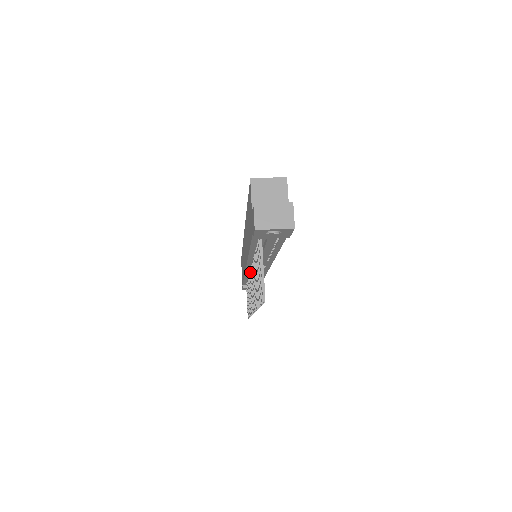
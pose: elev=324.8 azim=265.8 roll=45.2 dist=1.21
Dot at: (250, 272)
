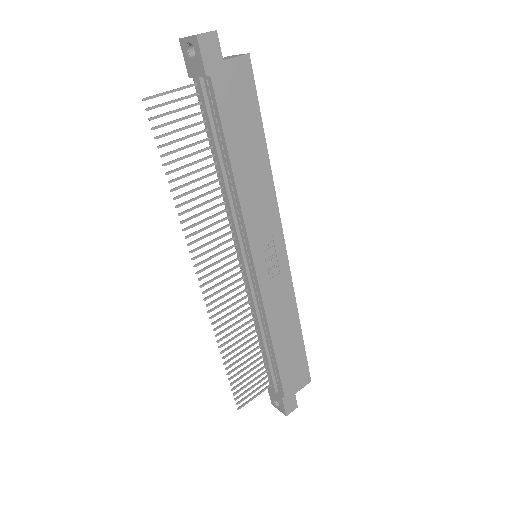
Dot at: (241, 270)
